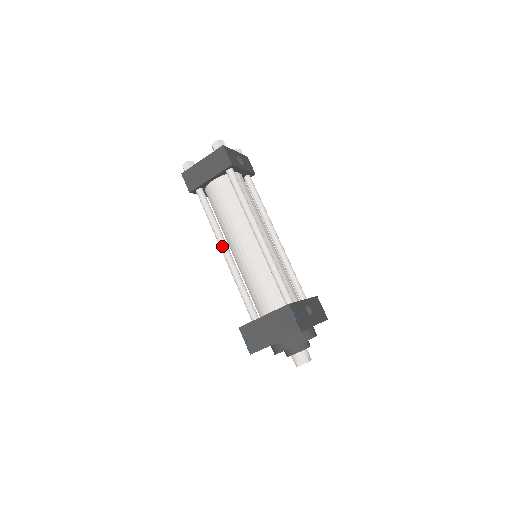
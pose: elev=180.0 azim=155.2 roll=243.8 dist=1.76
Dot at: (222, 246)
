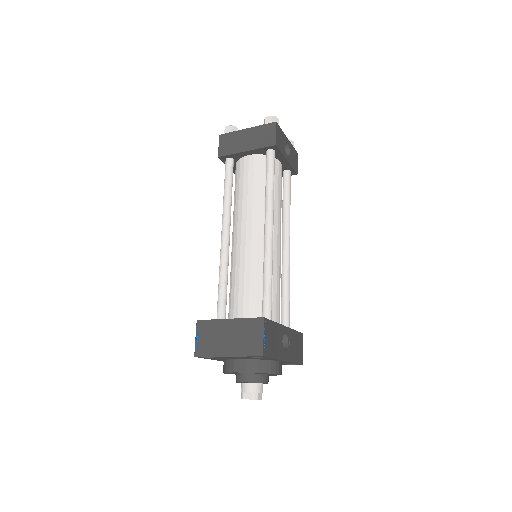
Dot at: (224, 227)
